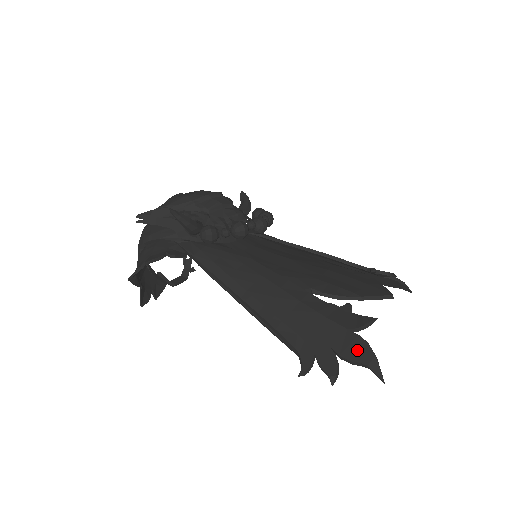
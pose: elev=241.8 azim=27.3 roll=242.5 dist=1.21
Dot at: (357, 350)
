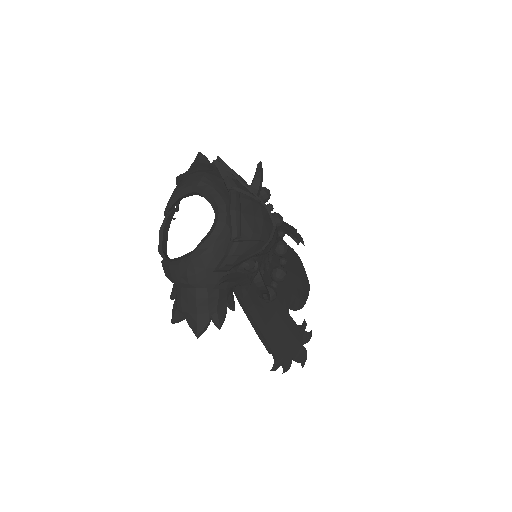
Dot at: (302, 357)
